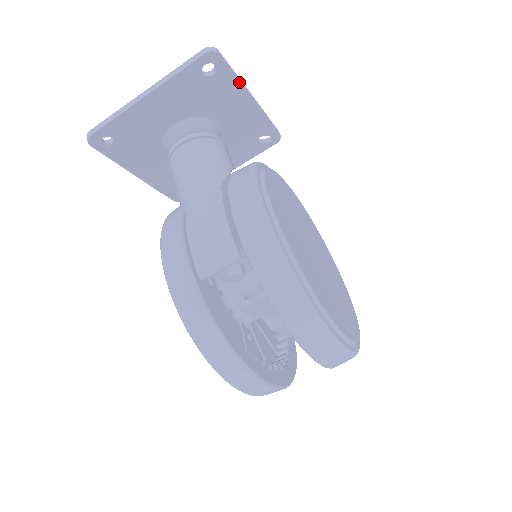
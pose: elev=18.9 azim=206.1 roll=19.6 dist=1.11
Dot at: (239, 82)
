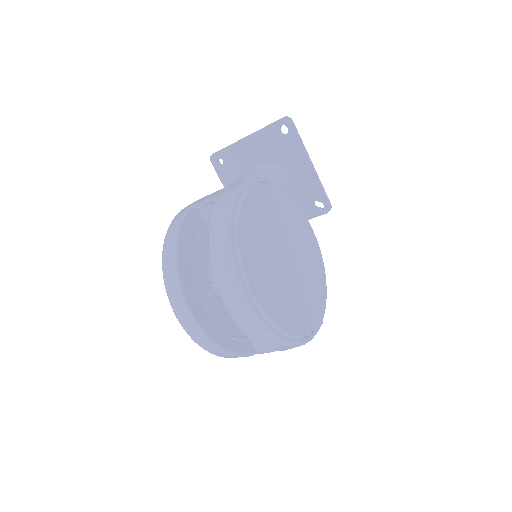
Dot at: (302, 146)
